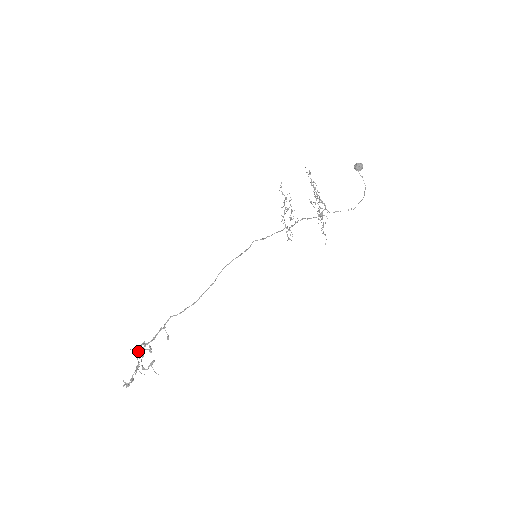
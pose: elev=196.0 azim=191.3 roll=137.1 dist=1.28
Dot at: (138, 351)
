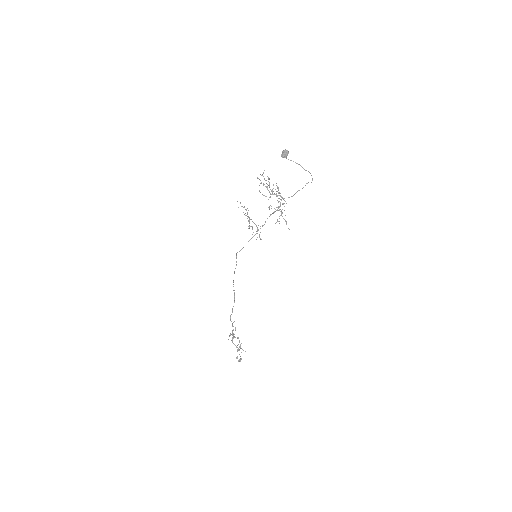
Dot at: (232, 340)
